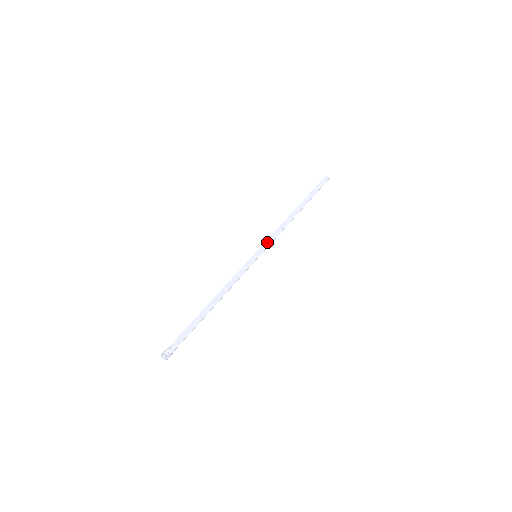
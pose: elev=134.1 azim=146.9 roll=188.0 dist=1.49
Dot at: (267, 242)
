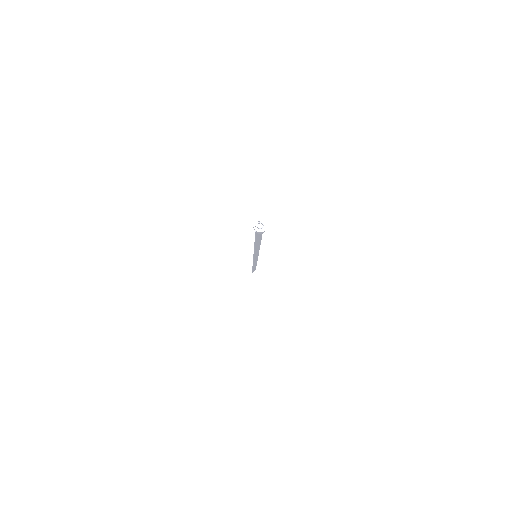
Dot at: occluded
